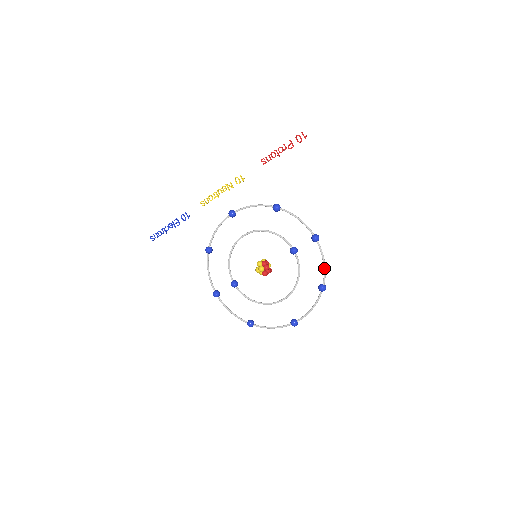
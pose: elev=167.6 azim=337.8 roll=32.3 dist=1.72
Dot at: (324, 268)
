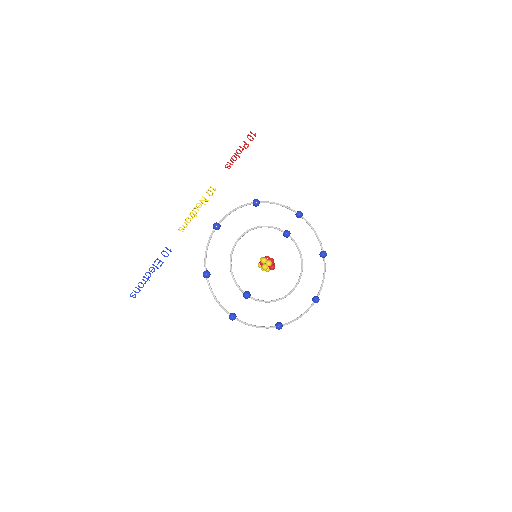
Dot at: (317, 236)
